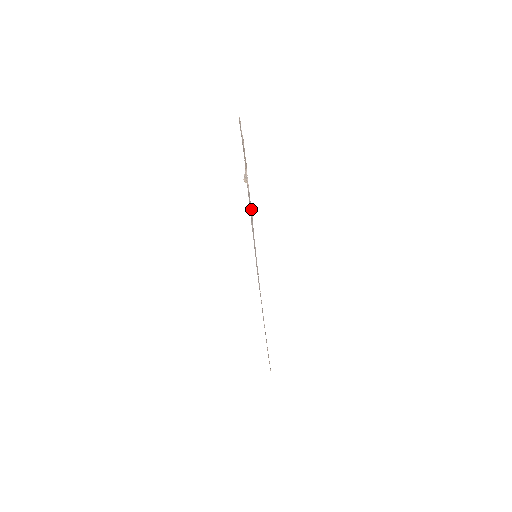
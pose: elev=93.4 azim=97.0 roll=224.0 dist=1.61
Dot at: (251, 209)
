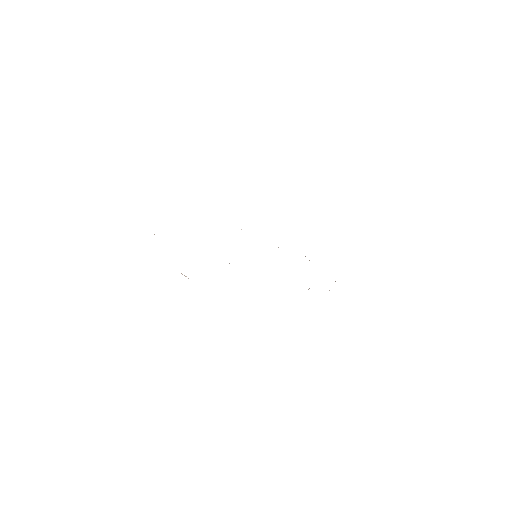
Dot at: occluded
